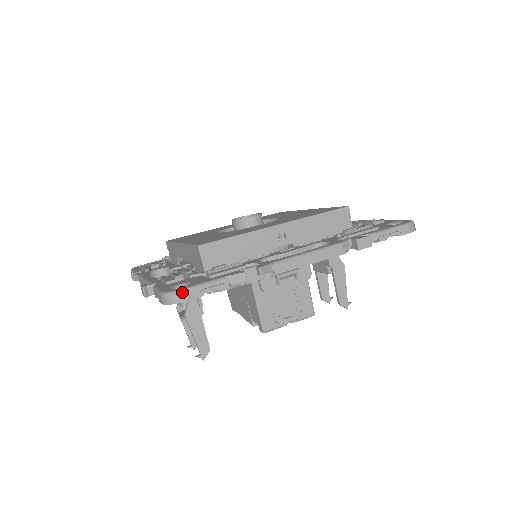
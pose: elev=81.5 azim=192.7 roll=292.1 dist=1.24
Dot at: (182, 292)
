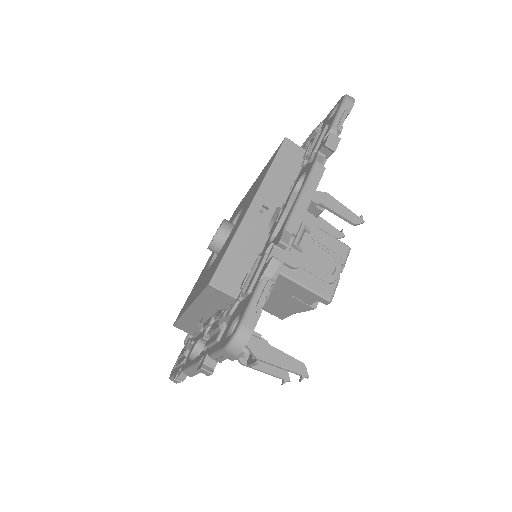
Dot at: (242, 327)
